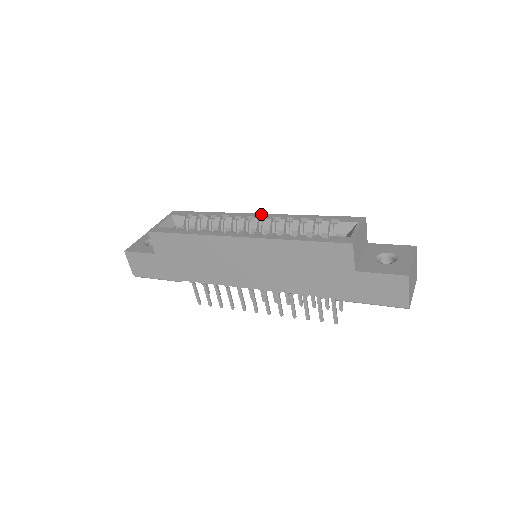
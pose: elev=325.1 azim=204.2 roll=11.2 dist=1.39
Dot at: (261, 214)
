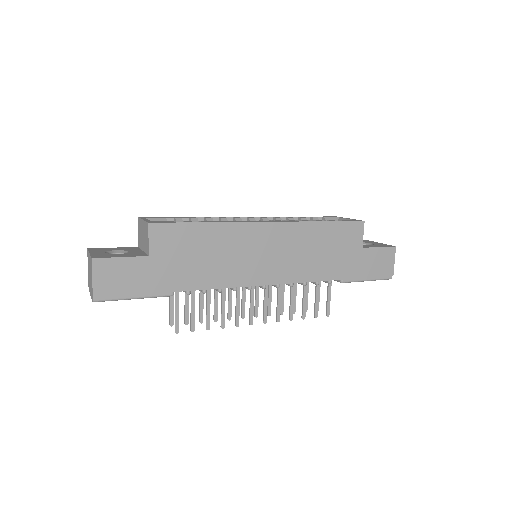
Dot at: occluded
